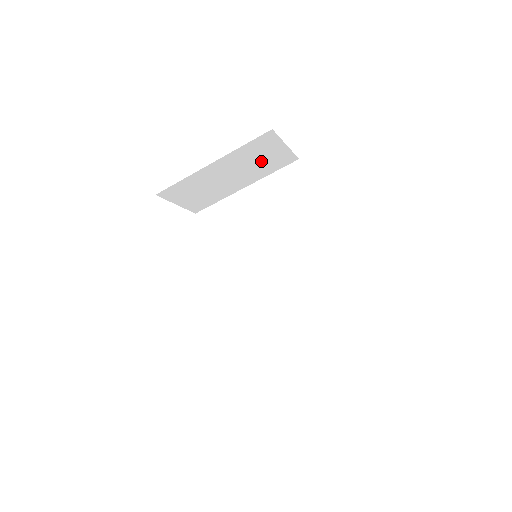
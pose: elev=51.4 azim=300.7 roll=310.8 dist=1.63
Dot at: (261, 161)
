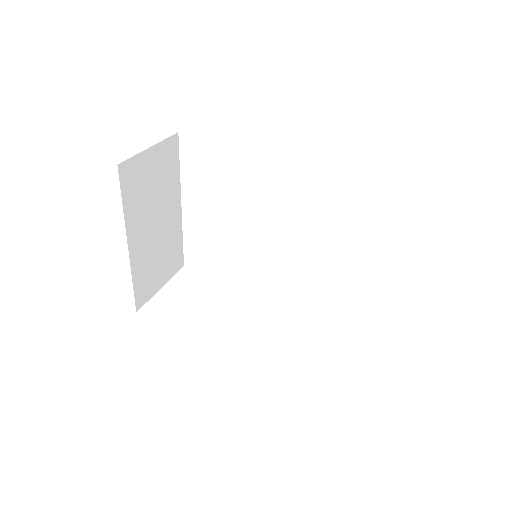
Dot at: (156, 183)
